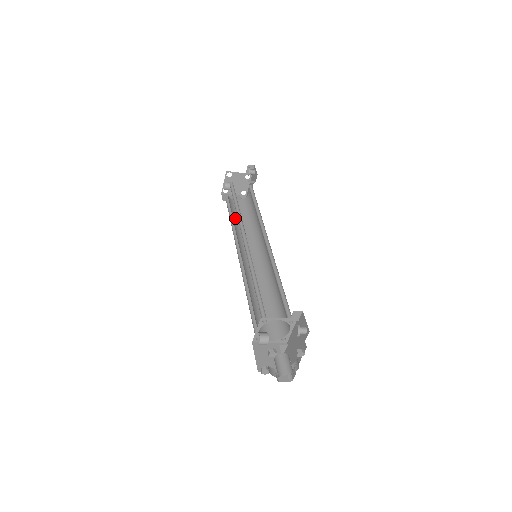
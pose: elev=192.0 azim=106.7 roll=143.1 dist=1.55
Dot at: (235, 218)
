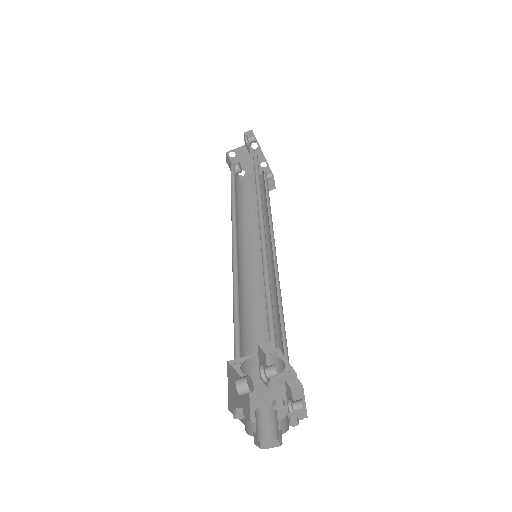
Dot at: (248, 206)
